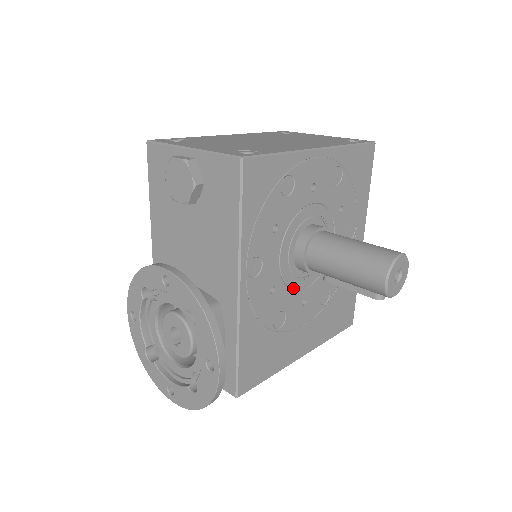
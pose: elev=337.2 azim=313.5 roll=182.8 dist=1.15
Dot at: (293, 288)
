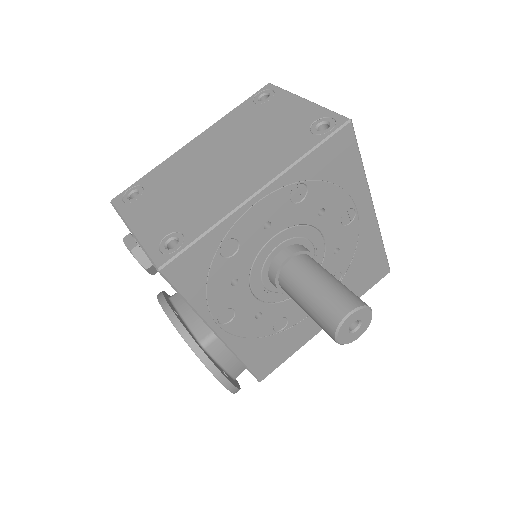
Dot at: (285, 299)
